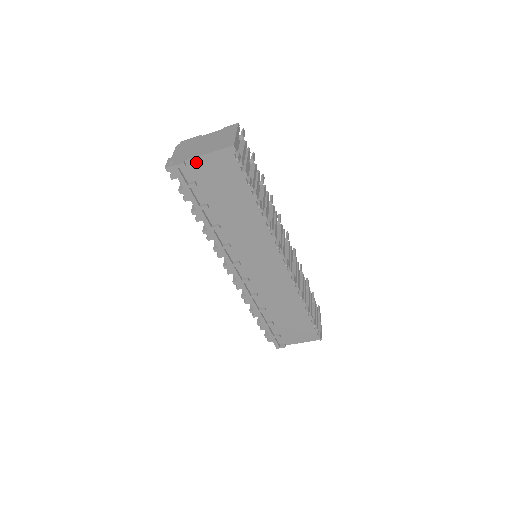
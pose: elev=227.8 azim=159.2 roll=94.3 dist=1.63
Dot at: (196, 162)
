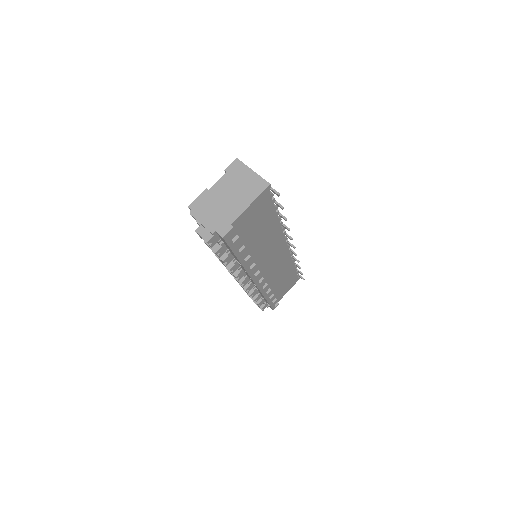
Dot at: (240, 219)
